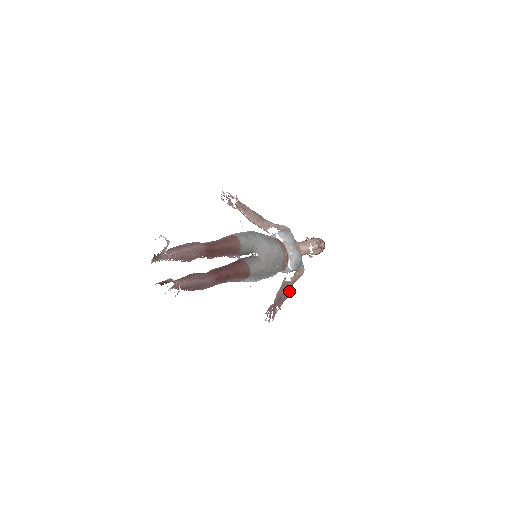
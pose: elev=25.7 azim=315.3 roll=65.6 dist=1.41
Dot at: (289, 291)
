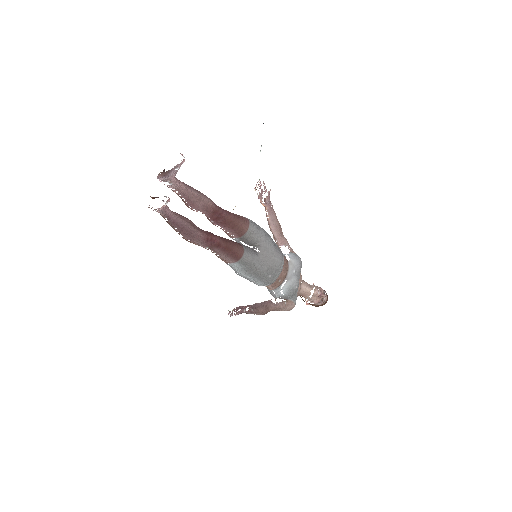
Dot at: (268, 311)
